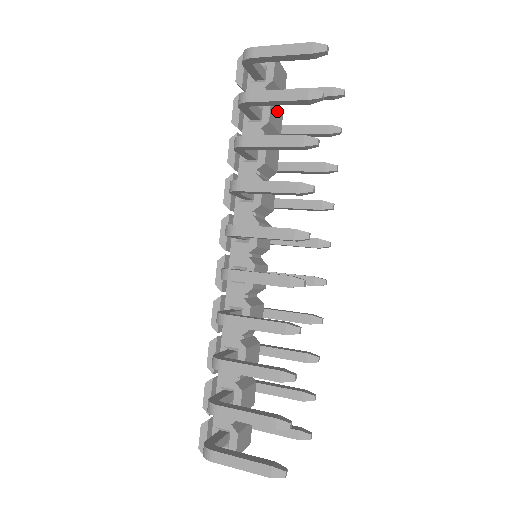
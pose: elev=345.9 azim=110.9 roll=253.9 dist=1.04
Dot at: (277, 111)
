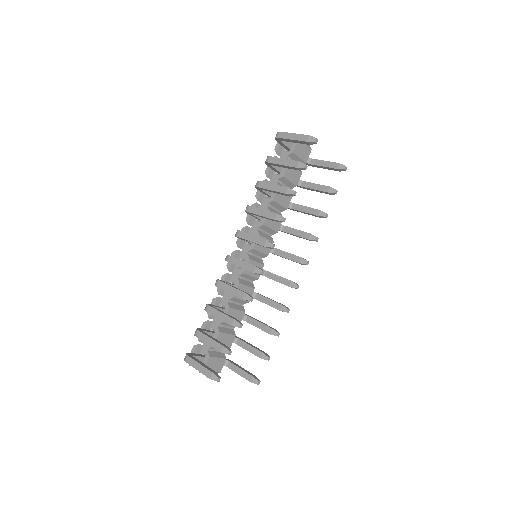
Dot at: (295, 171)
